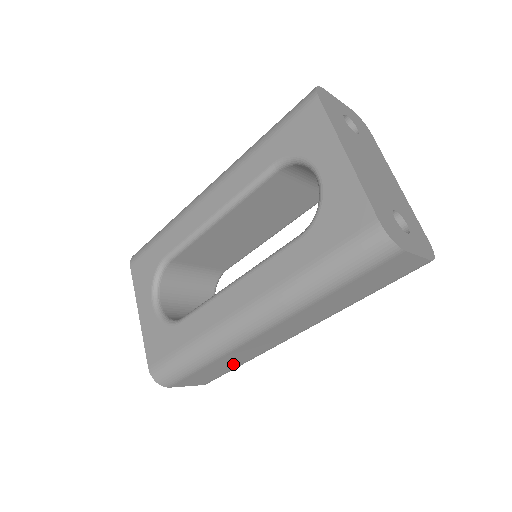
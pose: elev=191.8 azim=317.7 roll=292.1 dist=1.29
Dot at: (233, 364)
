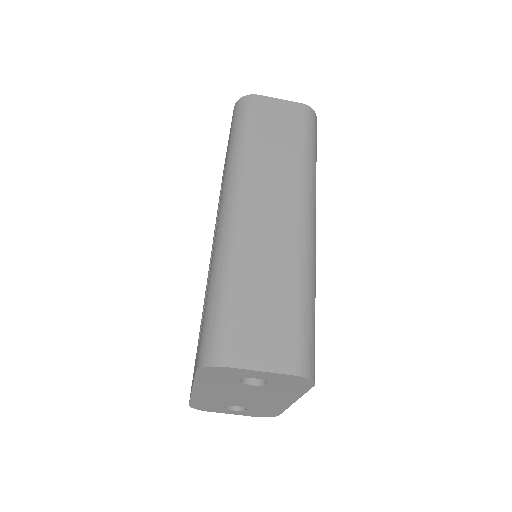
Dot at: (280, 293)
